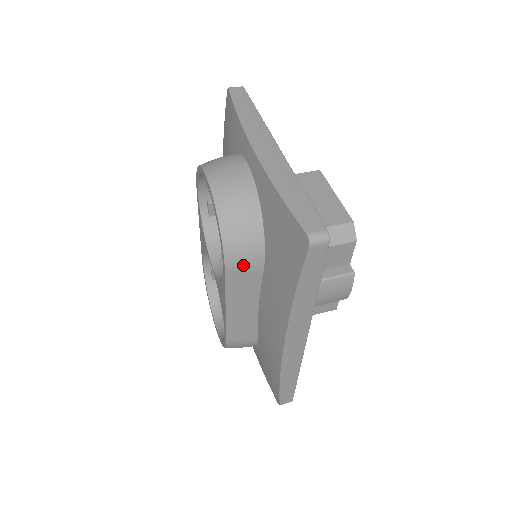
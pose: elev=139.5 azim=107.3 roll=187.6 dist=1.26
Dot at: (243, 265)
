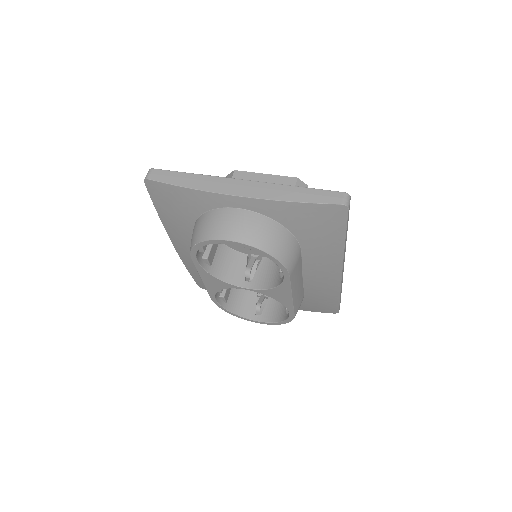
Dot at: (295, 261)
